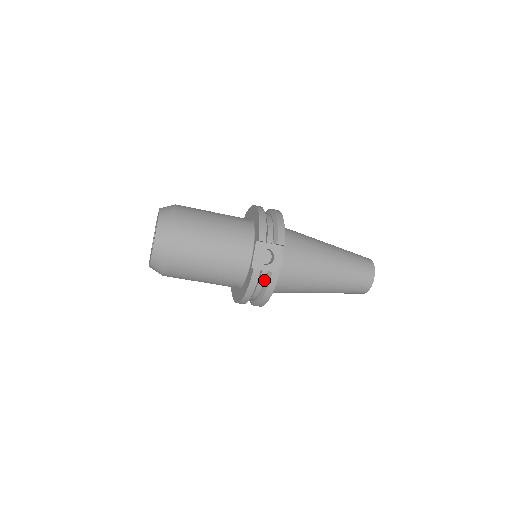
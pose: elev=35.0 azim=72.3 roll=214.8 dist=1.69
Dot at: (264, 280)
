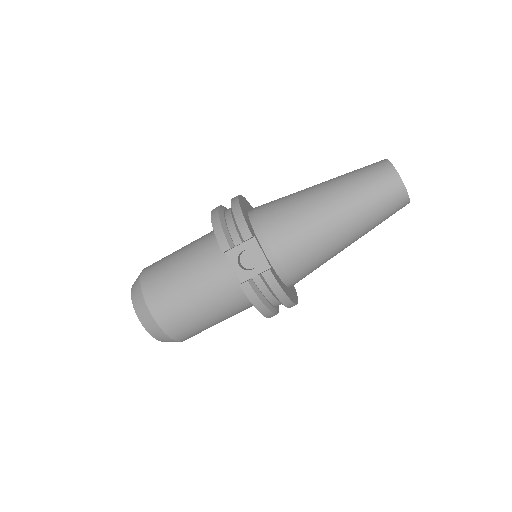
Dot at: (264, 285)
